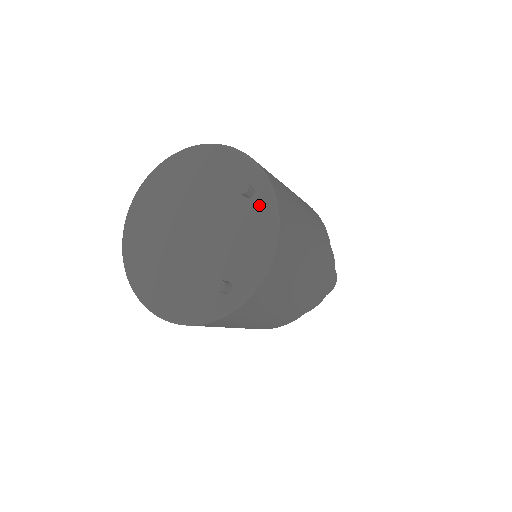
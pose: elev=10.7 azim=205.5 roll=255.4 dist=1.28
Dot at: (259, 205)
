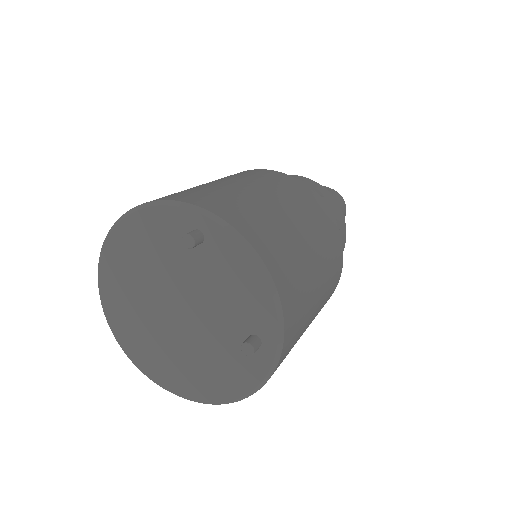
Dot at: (217, 243)
